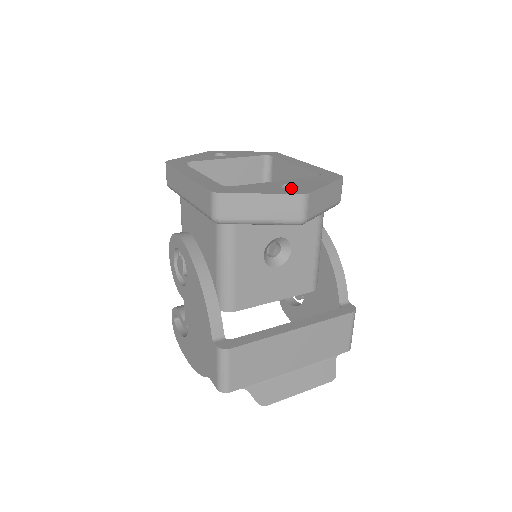
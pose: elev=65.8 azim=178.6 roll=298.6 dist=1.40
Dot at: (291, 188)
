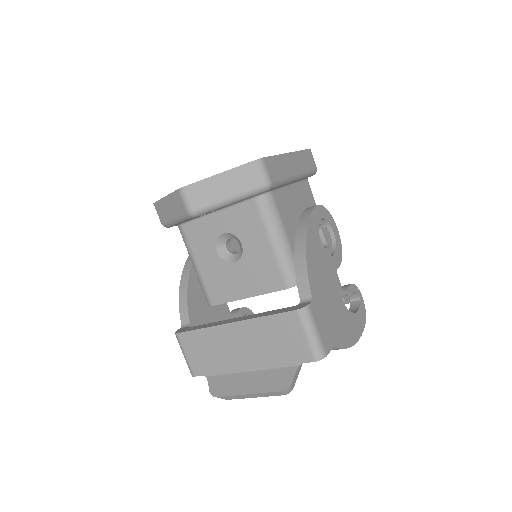
Dot at: occluded
